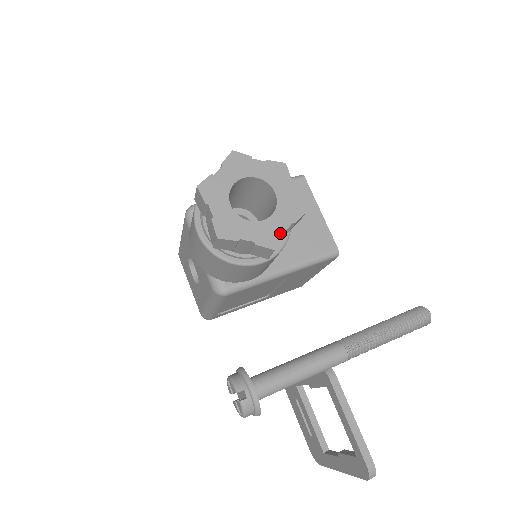
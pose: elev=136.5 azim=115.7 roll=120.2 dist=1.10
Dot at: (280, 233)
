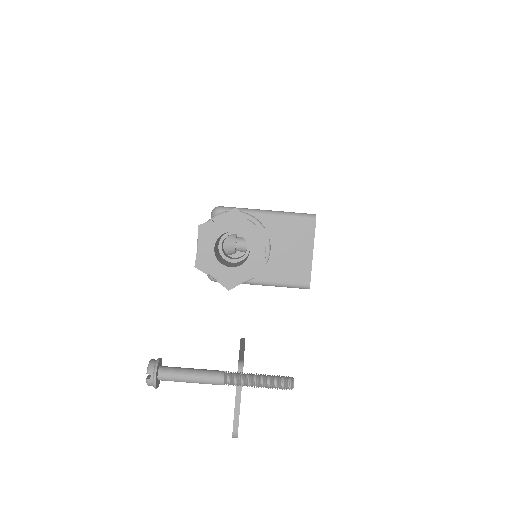
Dot at: (238, 281)
